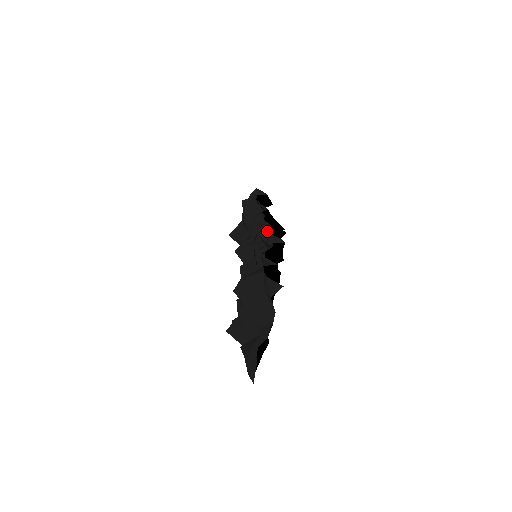
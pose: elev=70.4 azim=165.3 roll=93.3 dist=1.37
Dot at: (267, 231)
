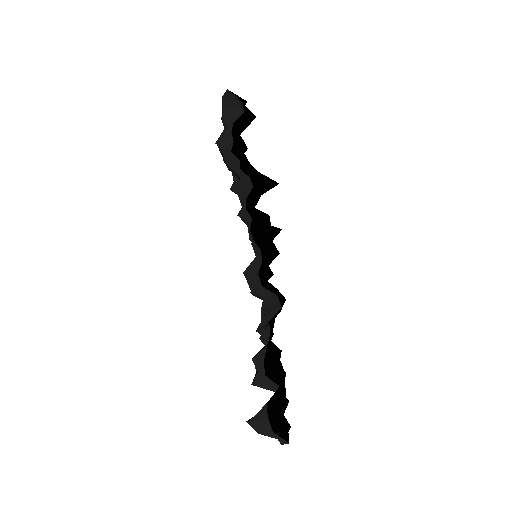
Dot at: (259, 279)
